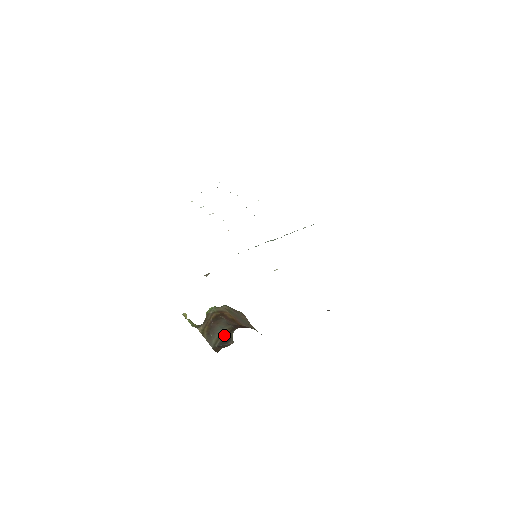
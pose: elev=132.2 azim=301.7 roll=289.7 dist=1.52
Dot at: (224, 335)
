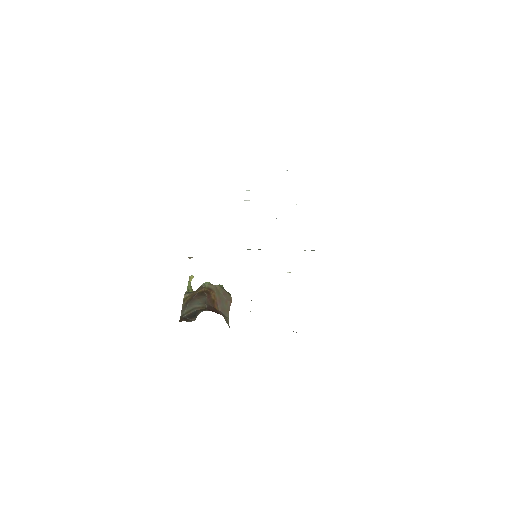
Dot at: (195, 311)
